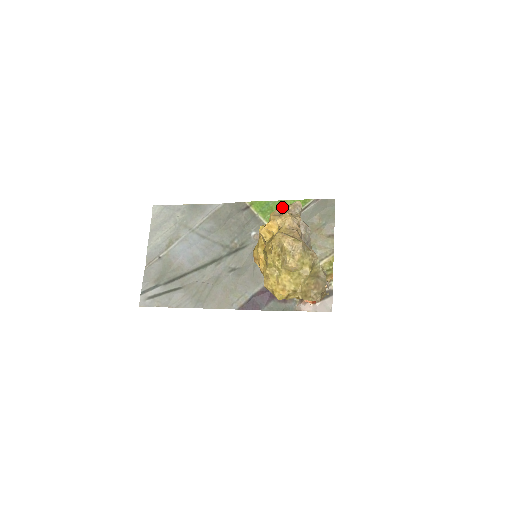
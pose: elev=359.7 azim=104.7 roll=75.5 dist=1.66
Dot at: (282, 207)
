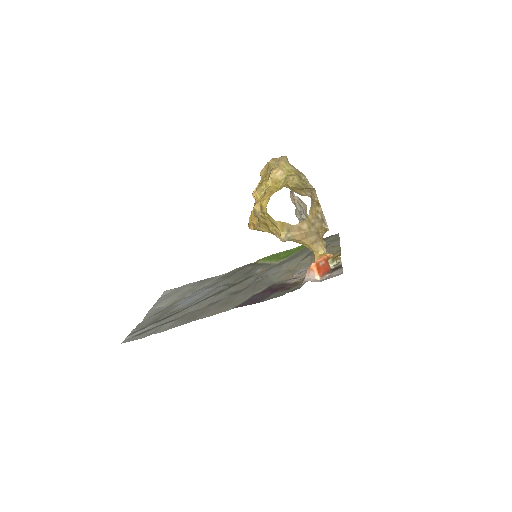
Dot at: (288, 252)
